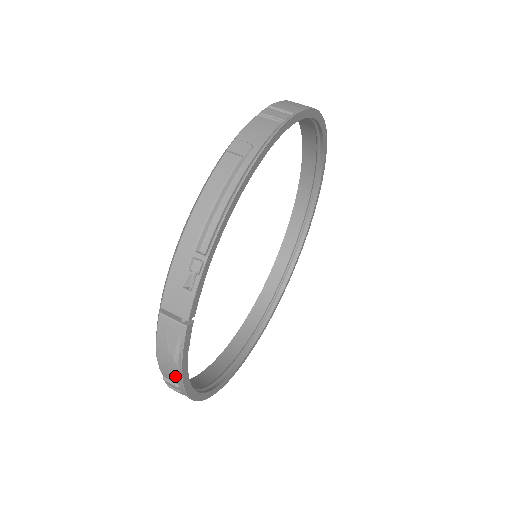
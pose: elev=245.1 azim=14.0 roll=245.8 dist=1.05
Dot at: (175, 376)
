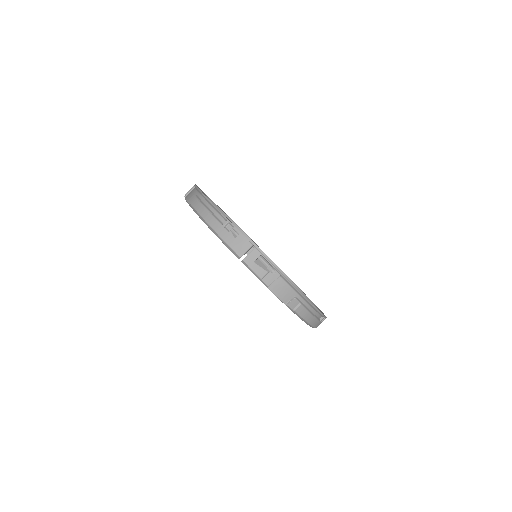
Dot at: (285, 288)
